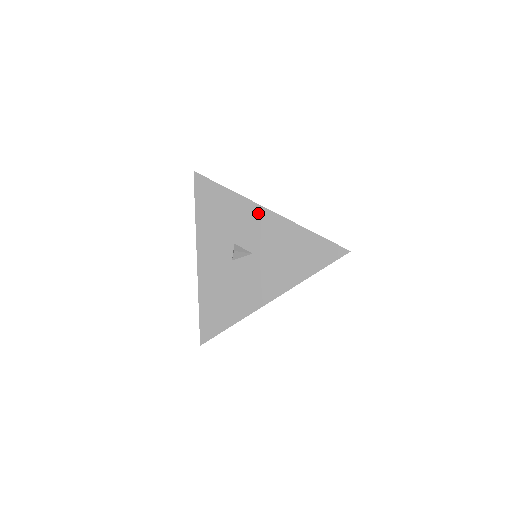
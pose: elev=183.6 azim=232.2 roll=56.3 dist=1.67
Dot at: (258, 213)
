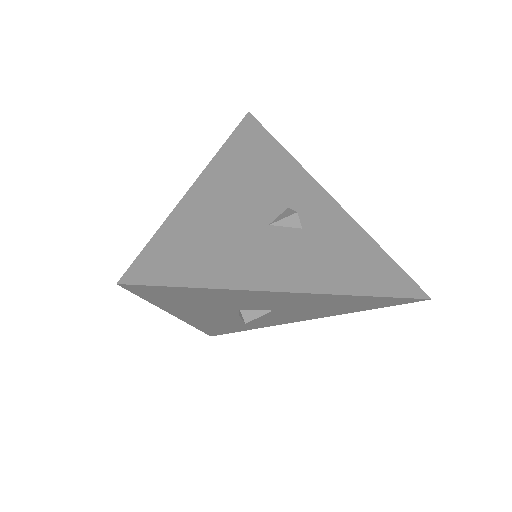
Dot at: (279, 296)
